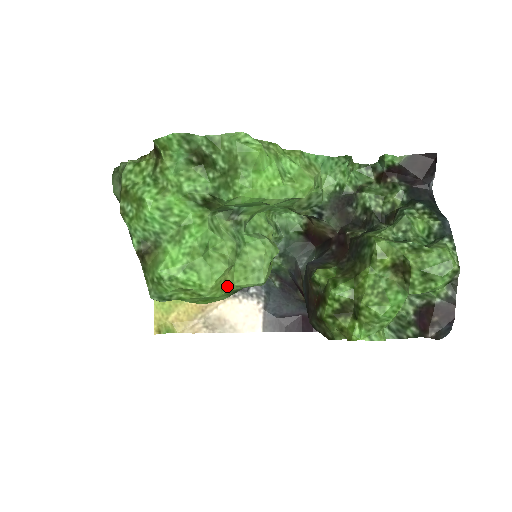
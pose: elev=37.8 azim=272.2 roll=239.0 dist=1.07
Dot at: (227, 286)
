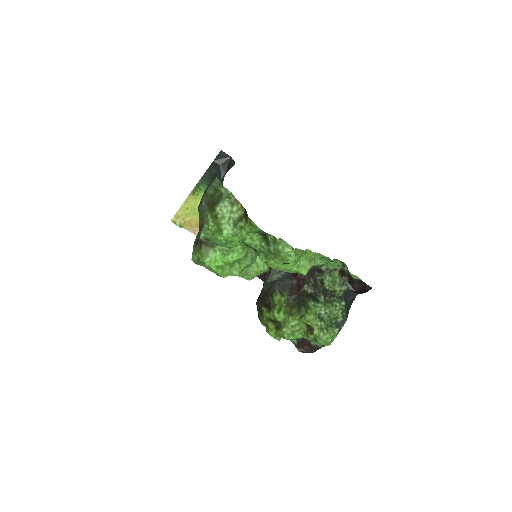
Dot at: occluded
